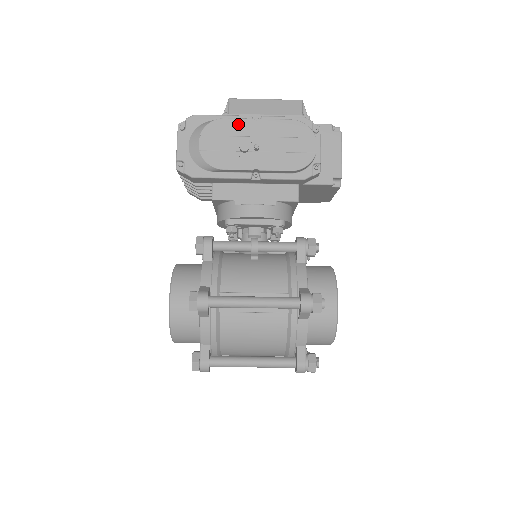
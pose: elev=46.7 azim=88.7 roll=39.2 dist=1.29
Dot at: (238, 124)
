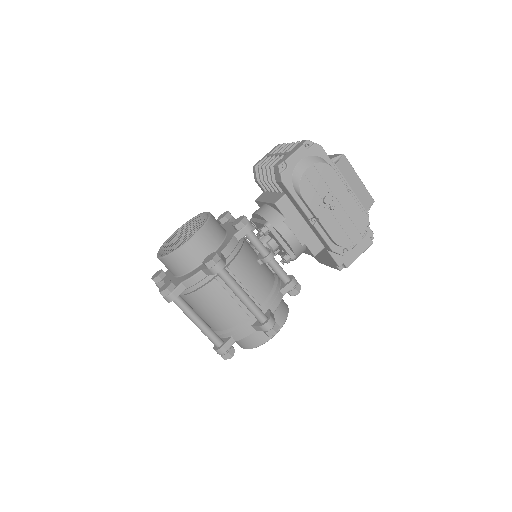
Dot at: (338, 182)
